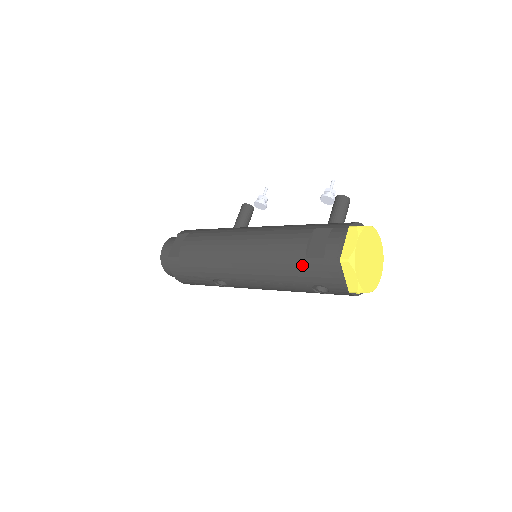
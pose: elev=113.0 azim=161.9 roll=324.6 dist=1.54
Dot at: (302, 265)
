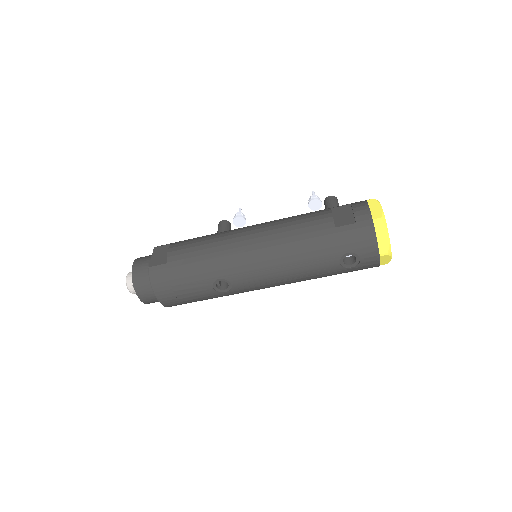
Dot at: (332, 235)
